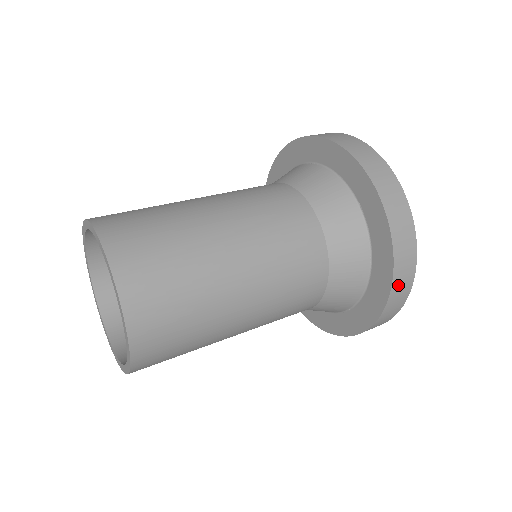
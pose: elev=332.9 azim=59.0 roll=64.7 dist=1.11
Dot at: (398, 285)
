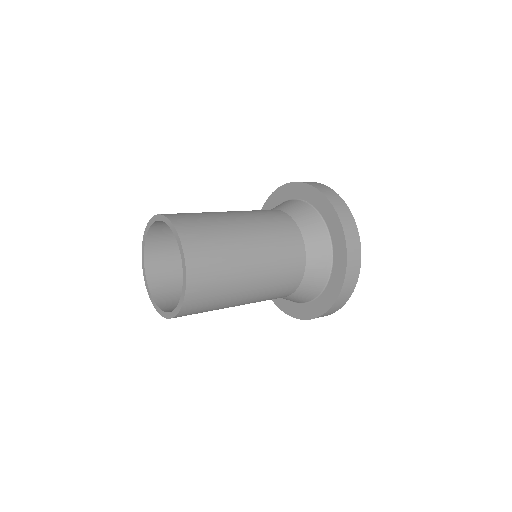
Dot at: occluded
